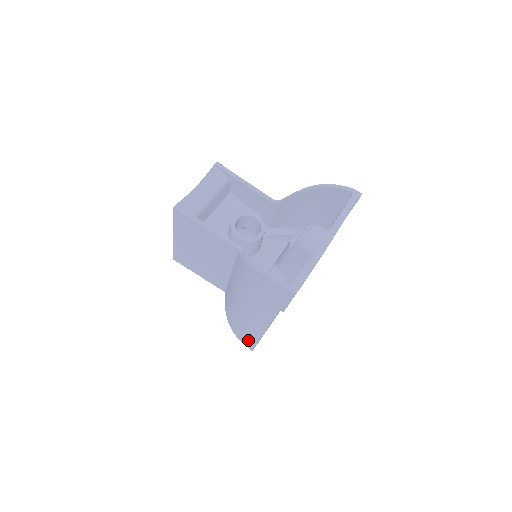
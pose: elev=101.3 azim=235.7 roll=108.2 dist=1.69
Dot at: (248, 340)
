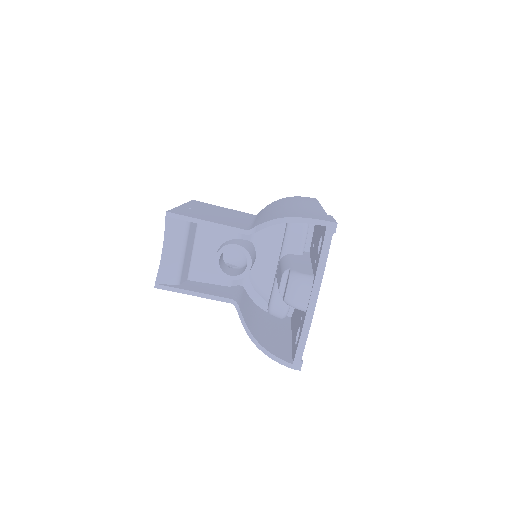
Dot at: occluded
